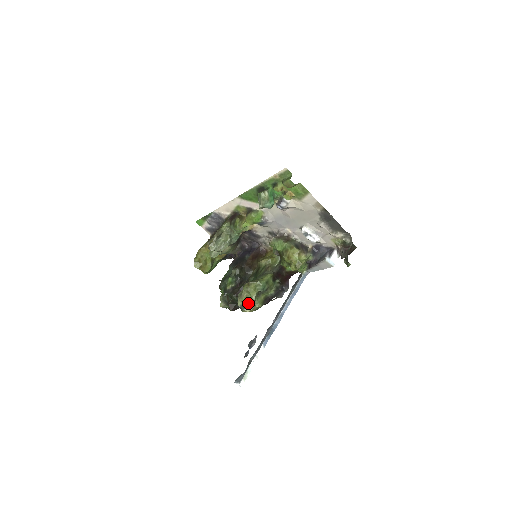
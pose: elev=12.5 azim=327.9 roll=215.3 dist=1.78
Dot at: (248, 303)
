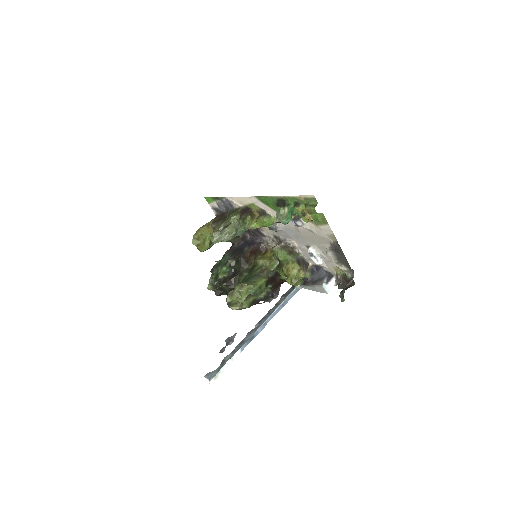
Dot at: (236, 301)
